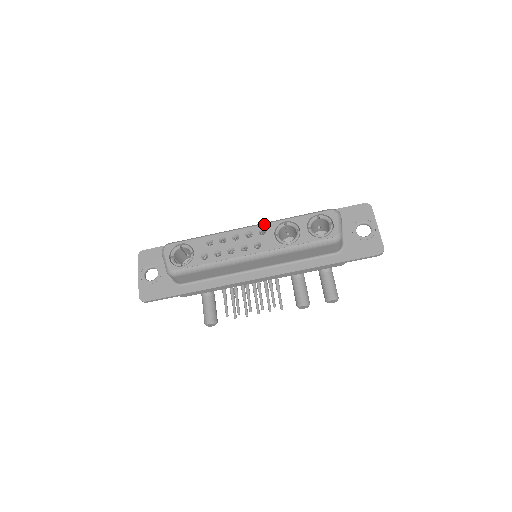
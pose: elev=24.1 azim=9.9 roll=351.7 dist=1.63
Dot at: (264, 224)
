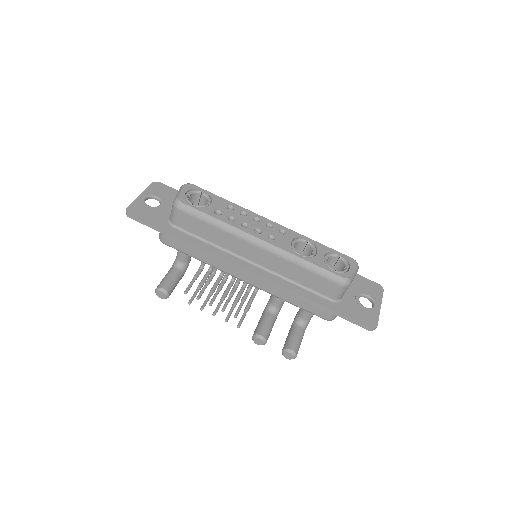
Dot at: occluded
